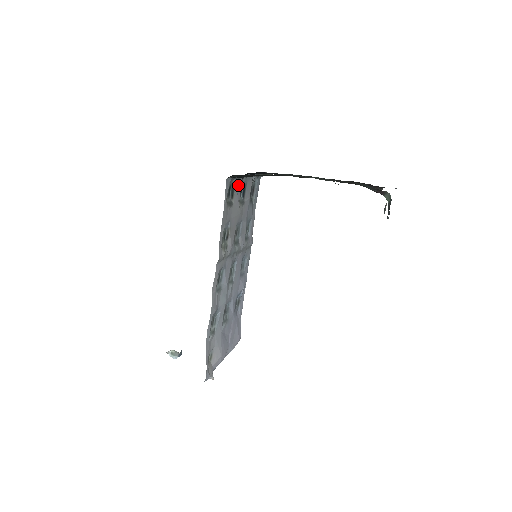
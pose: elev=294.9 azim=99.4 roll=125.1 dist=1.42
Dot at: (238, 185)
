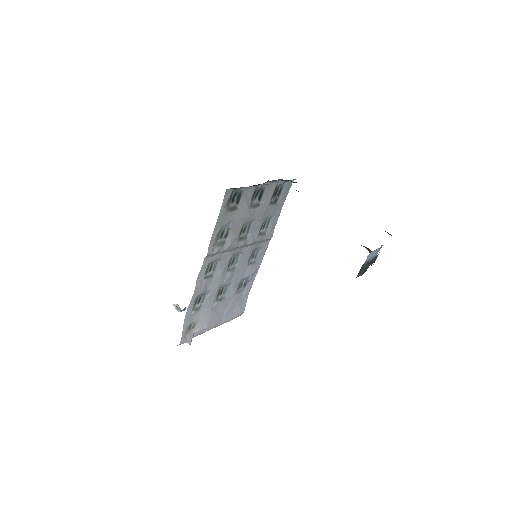
Dot at: (249, 192)
